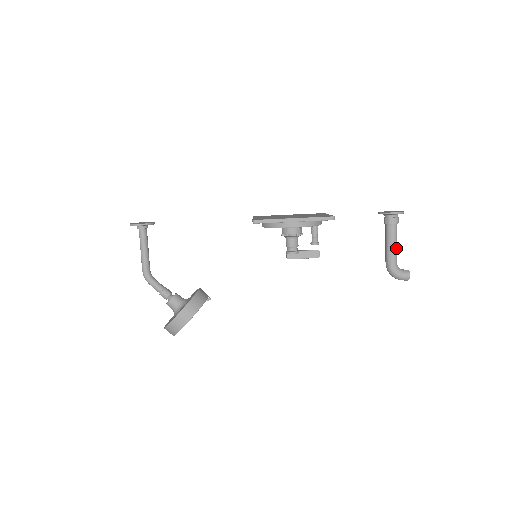
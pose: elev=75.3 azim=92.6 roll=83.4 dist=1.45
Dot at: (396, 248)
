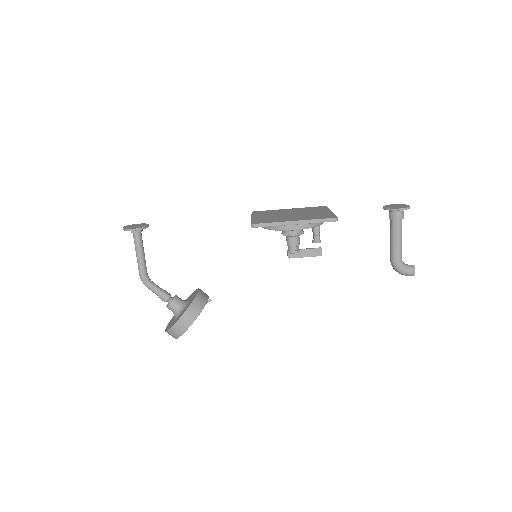
Dot at: (401, 244)
